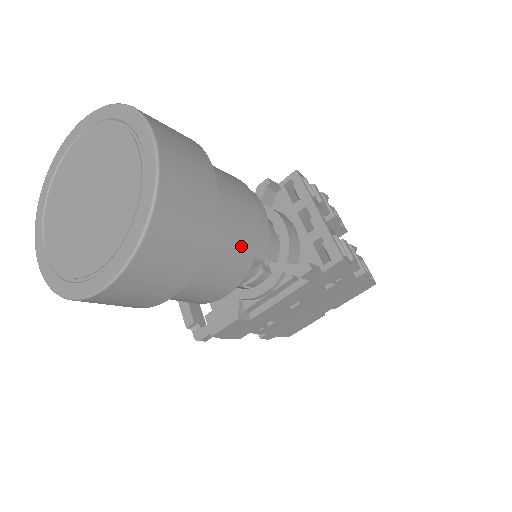
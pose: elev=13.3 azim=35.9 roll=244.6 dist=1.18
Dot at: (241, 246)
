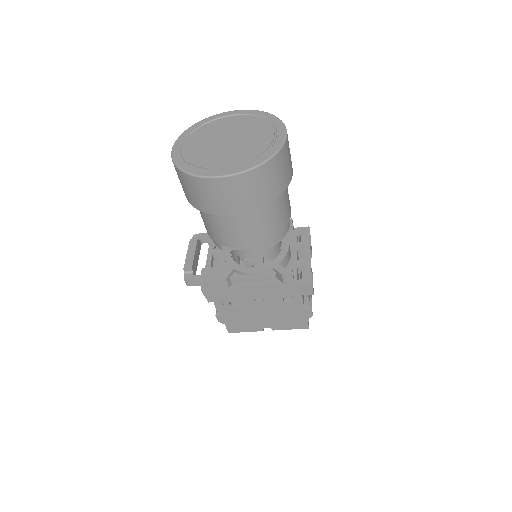
Dot at: (275, 224)
